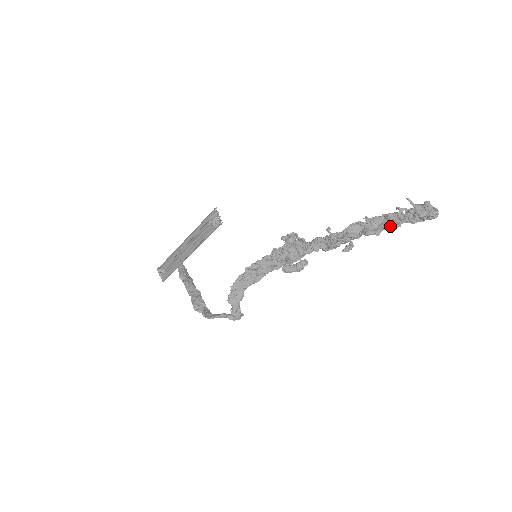
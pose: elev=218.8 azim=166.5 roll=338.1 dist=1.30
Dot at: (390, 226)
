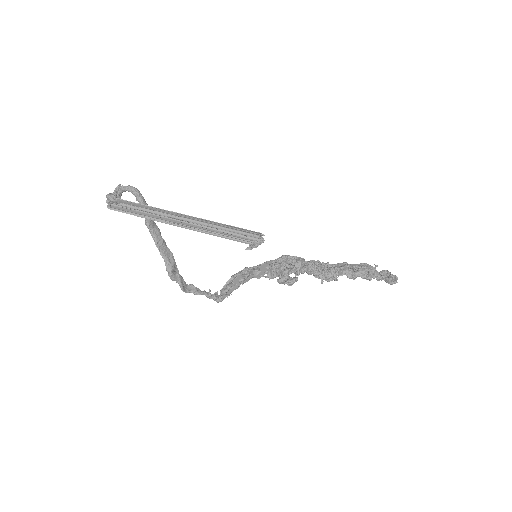
Dot at: (366, 278)
